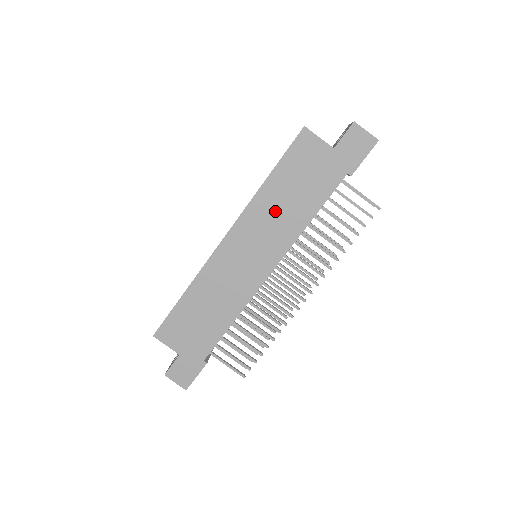
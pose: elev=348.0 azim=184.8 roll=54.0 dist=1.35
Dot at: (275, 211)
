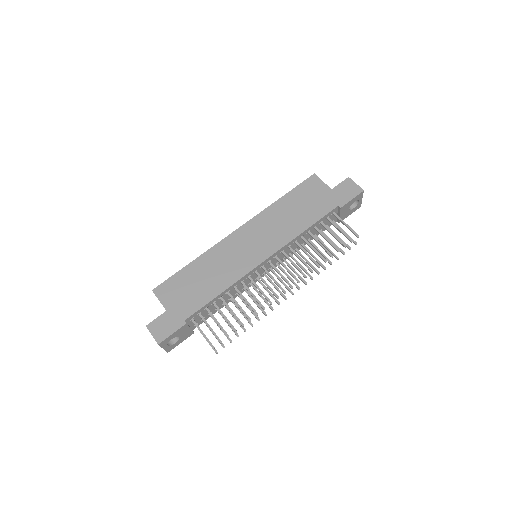
Dot at: (280, 219)
